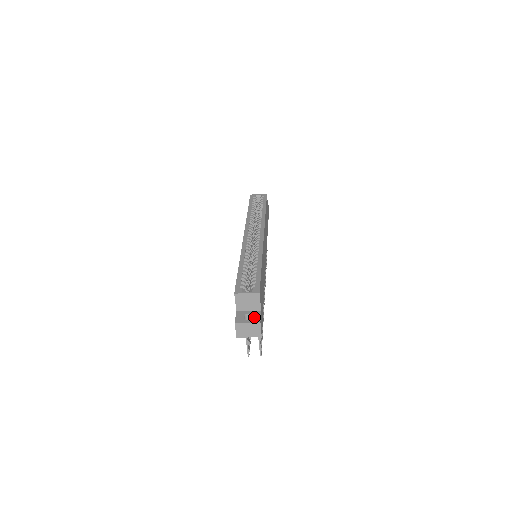
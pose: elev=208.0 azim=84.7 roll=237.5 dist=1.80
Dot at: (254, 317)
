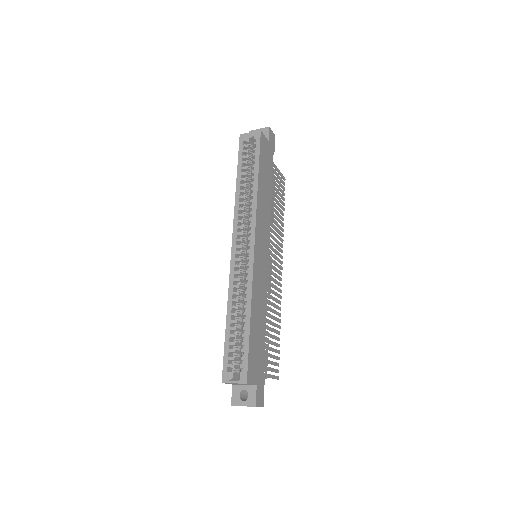
Dot at: (249, 397)
